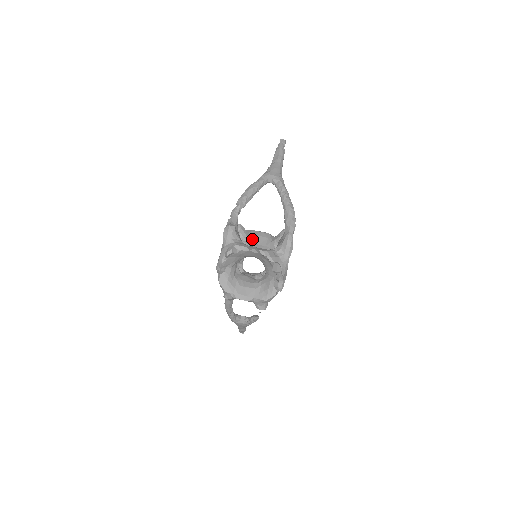
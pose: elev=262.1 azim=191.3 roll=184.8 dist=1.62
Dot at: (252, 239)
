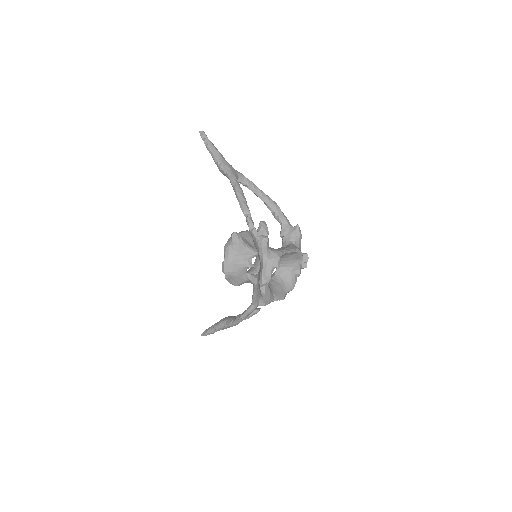
Dot at: (248, 242)
